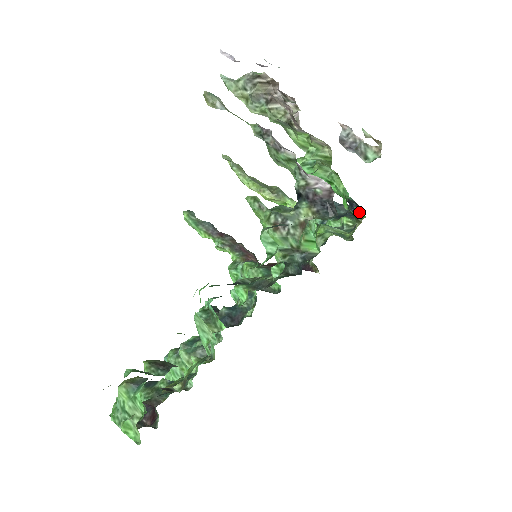
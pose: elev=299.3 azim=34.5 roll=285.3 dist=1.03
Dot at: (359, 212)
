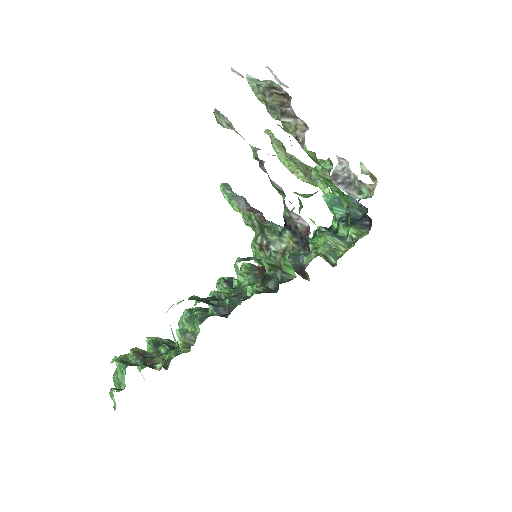
Dot at: (369, 223)
